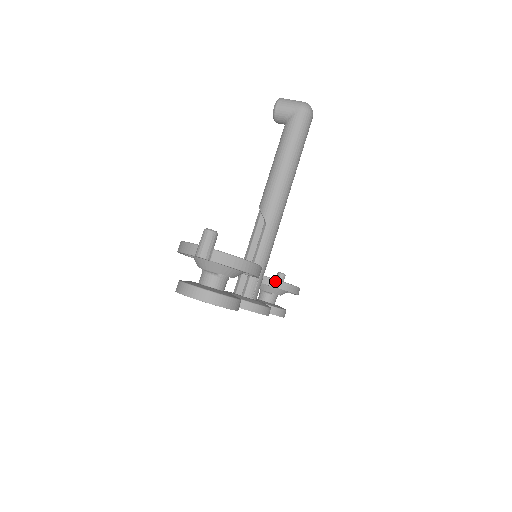
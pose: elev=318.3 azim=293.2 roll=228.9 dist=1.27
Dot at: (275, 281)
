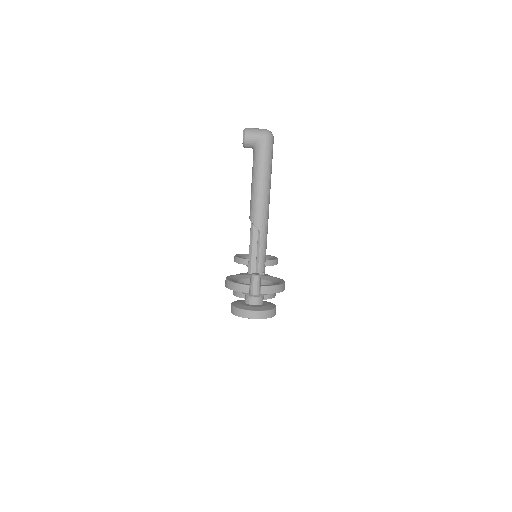
Dot at: occluded
